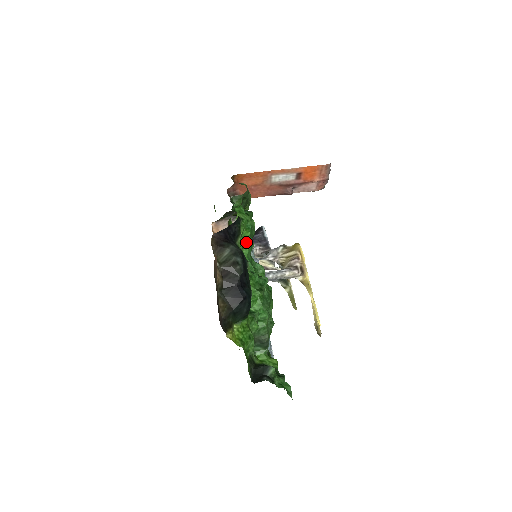
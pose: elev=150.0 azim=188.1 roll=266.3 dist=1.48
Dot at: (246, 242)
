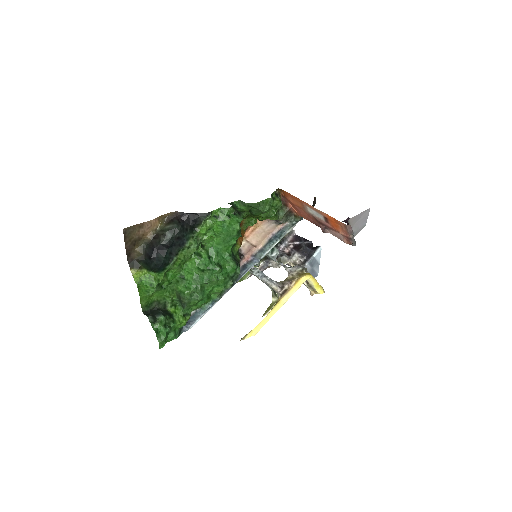
Dot at: (217, 234)
